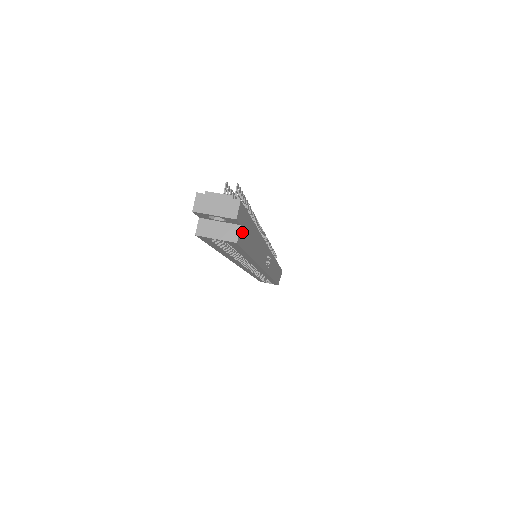
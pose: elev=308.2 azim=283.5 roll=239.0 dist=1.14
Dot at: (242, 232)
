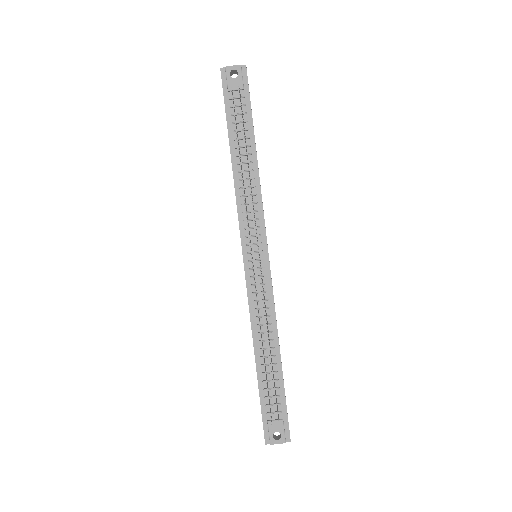
Dot at: occluded
